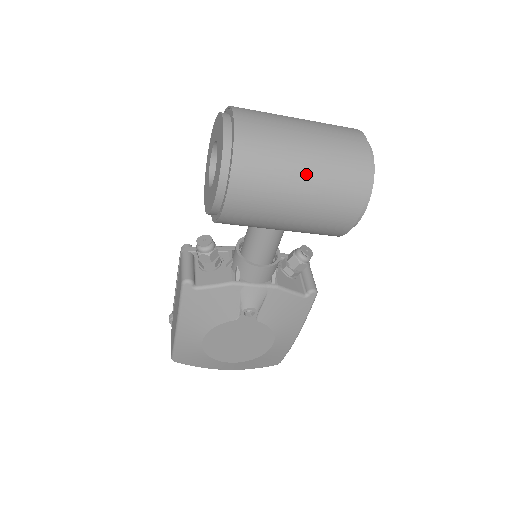
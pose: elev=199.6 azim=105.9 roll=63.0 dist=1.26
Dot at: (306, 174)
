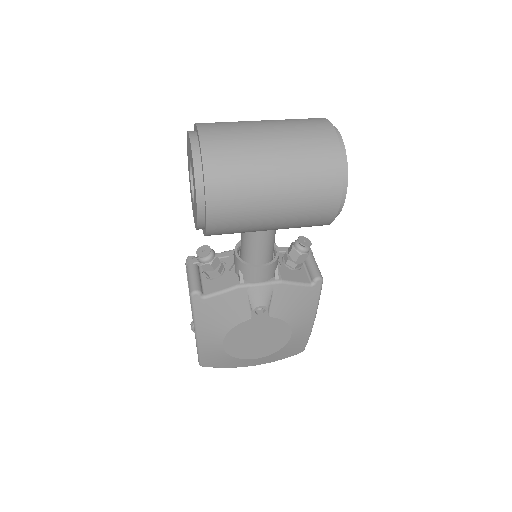
Dot at: (278, 175)
